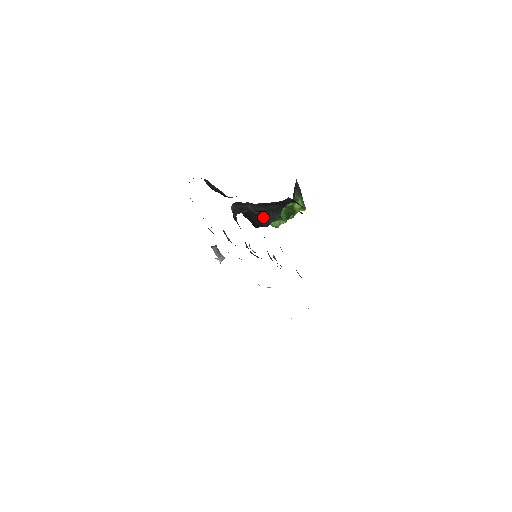
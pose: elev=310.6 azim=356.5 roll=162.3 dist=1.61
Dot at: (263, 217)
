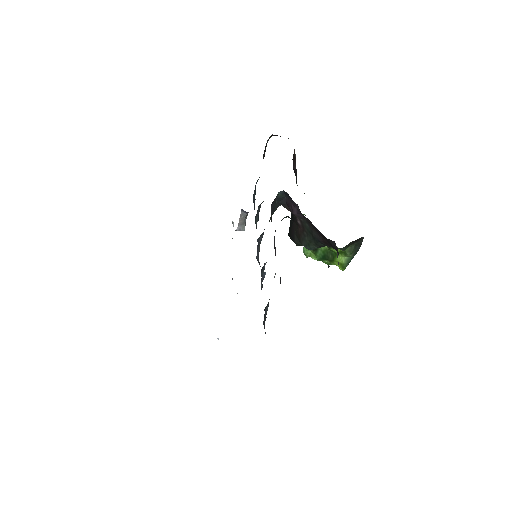
Dot at: (301, 233)
